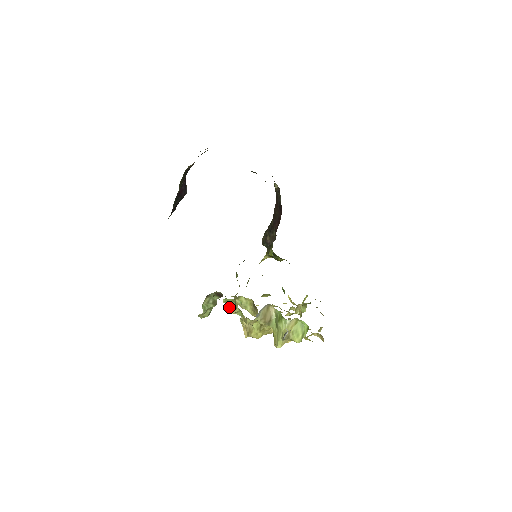
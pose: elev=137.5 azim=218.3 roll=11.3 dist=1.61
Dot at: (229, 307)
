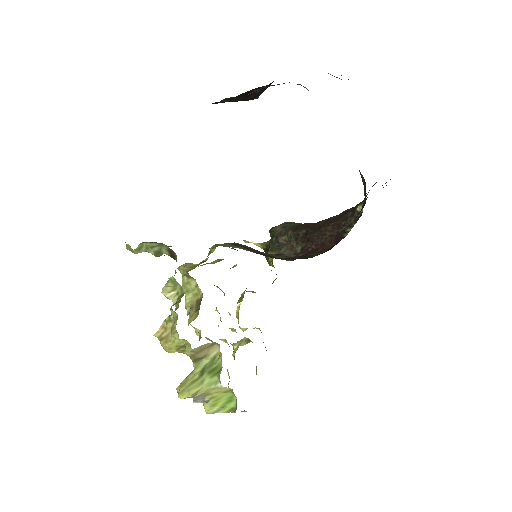
Dot at: (170, 286)
